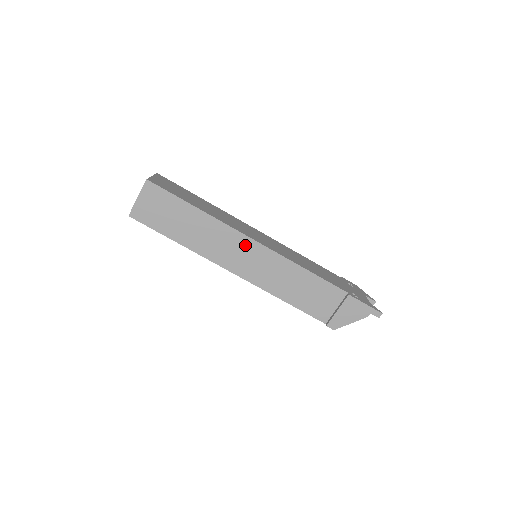
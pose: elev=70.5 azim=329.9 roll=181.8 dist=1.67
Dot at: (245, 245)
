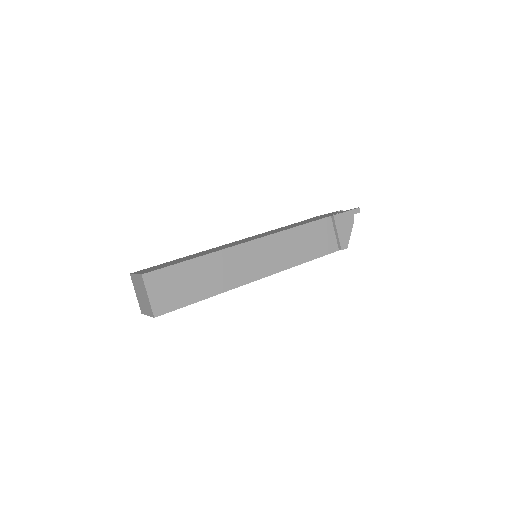
Dot at: (249, 251)
